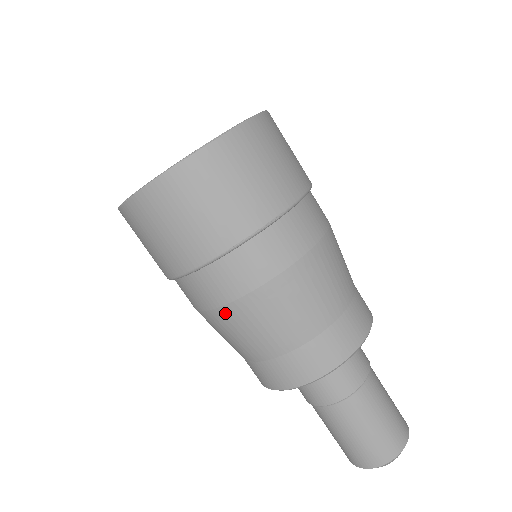
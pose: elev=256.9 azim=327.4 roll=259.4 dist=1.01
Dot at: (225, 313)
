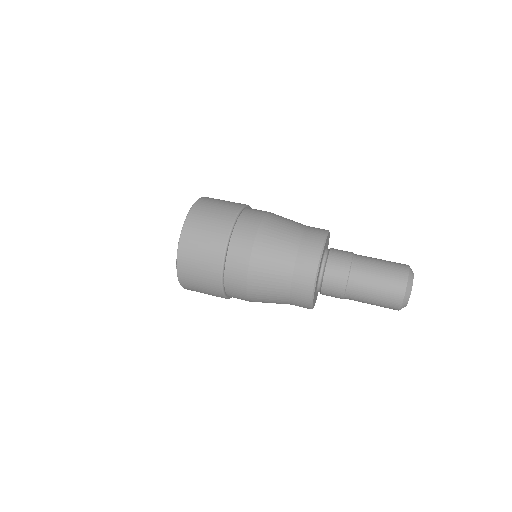
Dot at: (253, 273)
